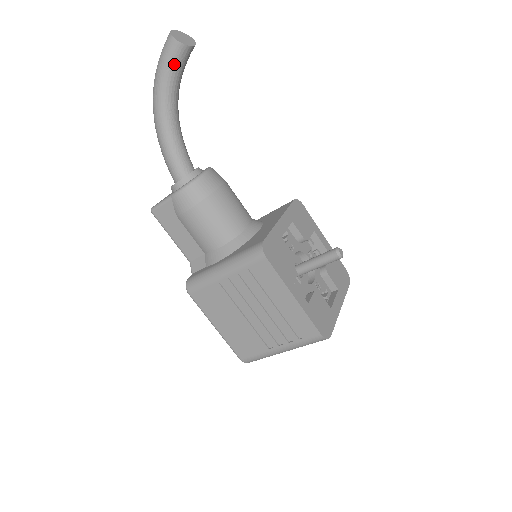
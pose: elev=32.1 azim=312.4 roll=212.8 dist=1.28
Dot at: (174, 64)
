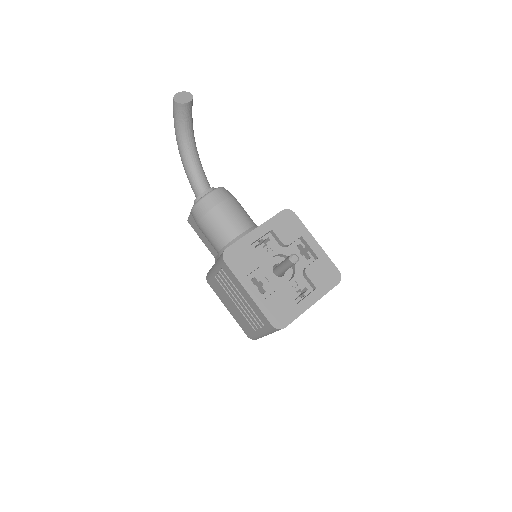
Dot at: (179, 117)
